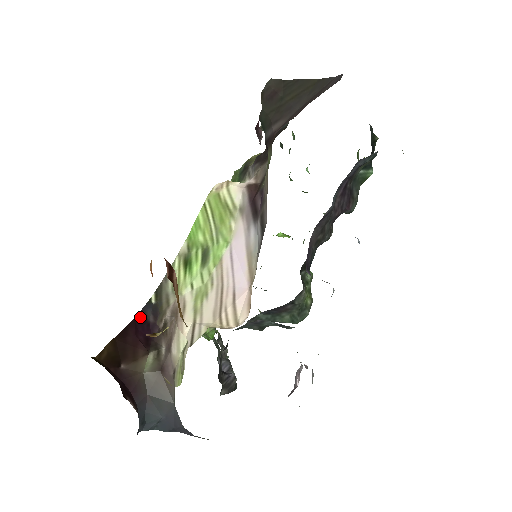
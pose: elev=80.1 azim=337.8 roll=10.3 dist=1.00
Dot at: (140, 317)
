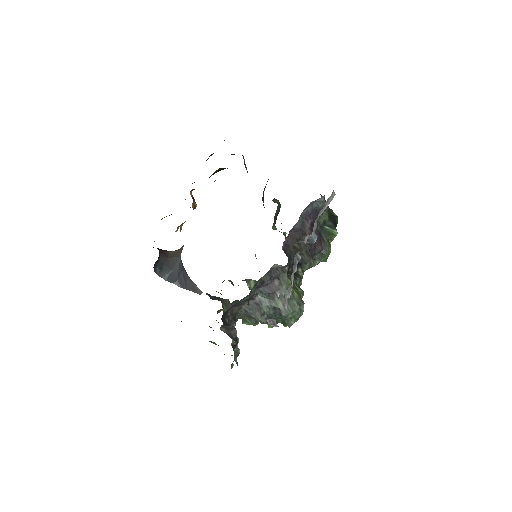
Dot at: occluded
